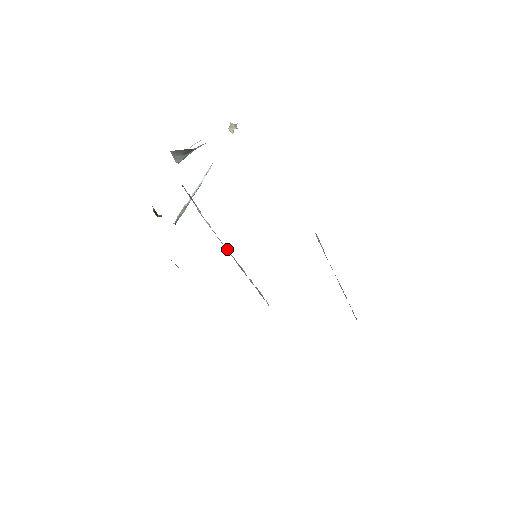
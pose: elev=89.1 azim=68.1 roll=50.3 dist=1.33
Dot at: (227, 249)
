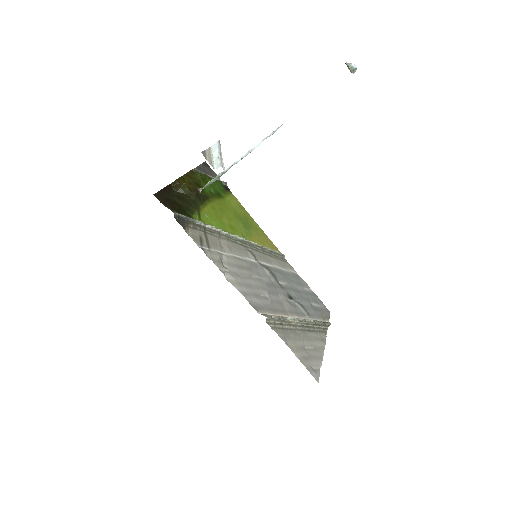
Dot at: (236, 236)
